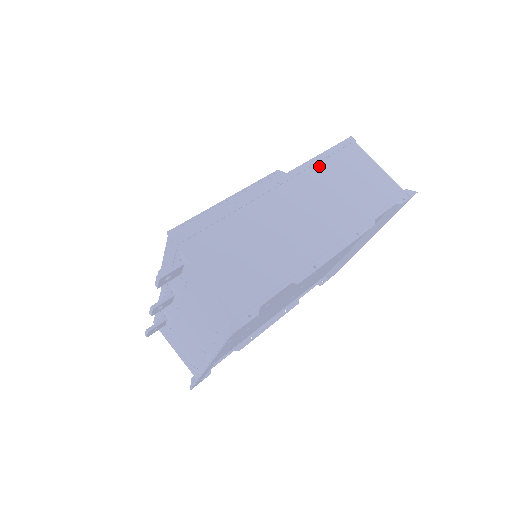
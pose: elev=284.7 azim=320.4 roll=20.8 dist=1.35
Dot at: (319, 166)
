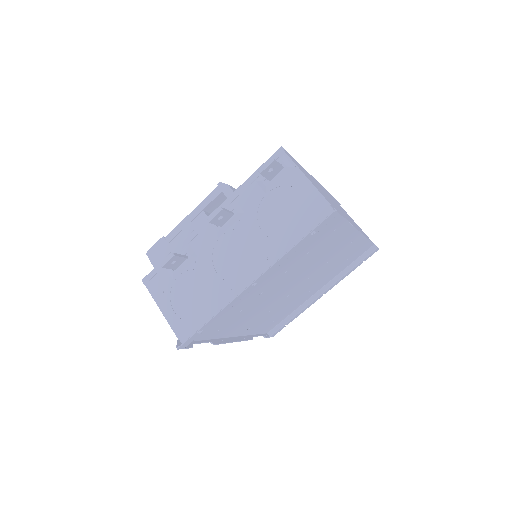
Dot at: occluded
